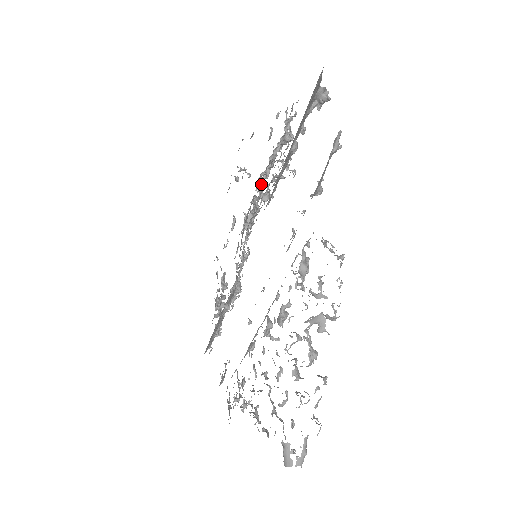
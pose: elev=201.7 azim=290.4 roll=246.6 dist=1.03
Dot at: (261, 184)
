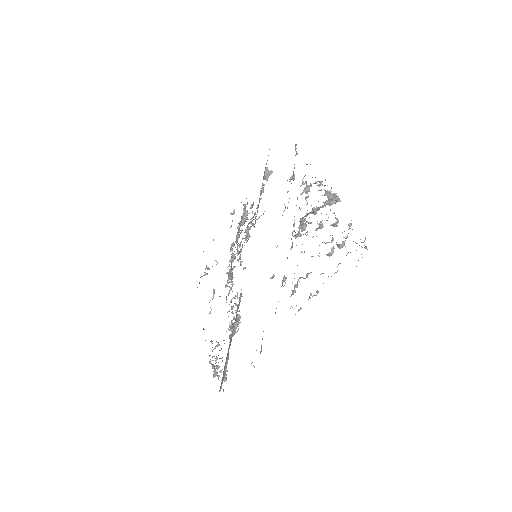
Dot at: (236, 242)
